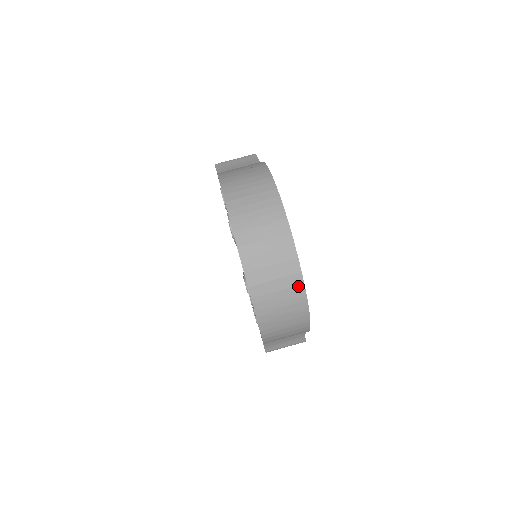
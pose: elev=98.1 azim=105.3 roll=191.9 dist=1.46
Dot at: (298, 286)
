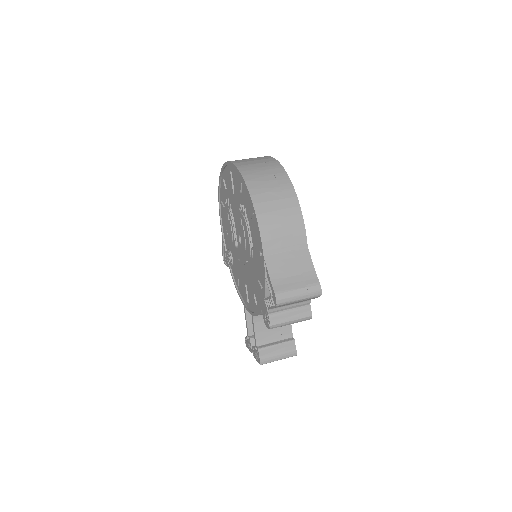
Dot at: (273, 162)
